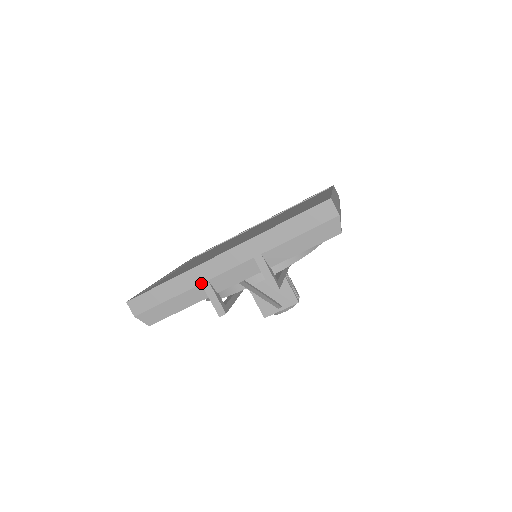
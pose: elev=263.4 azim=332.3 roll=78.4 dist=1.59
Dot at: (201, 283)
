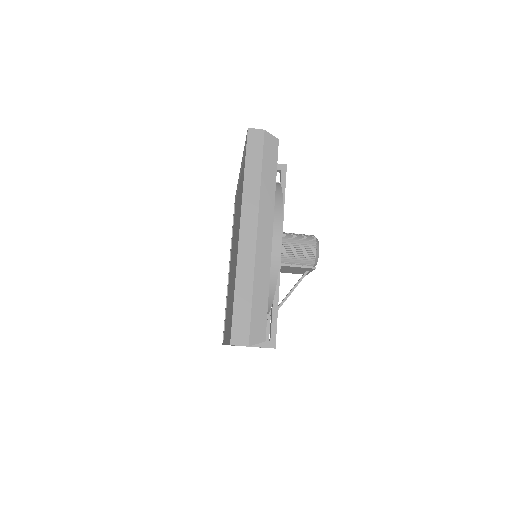
Dot at: occluded
